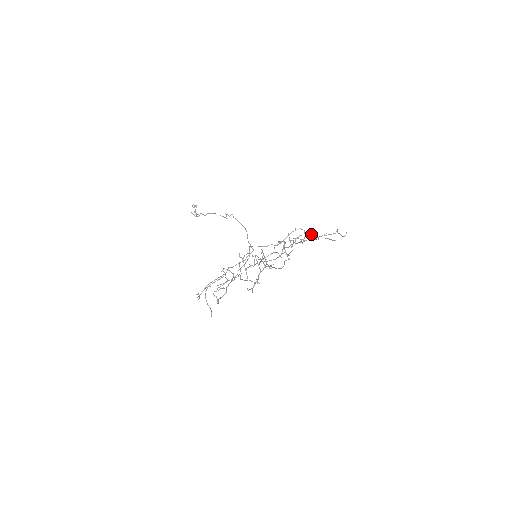
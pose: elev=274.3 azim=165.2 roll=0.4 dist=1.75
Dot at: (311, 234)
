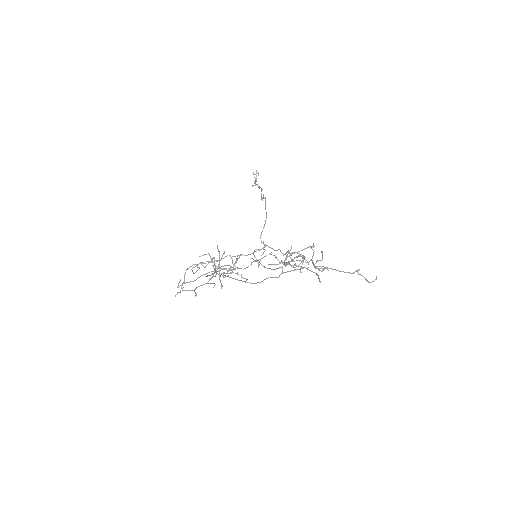
Dot at: (318, 260)
